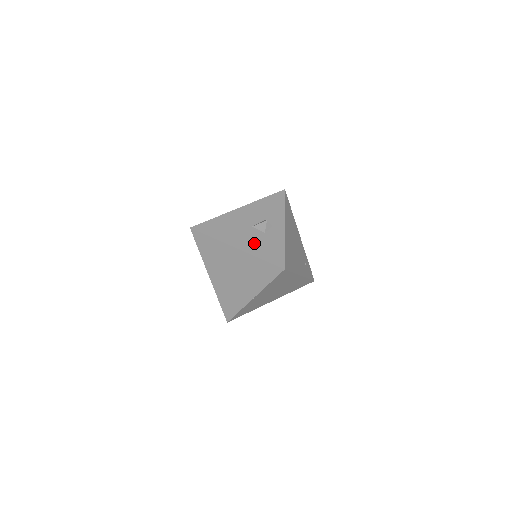
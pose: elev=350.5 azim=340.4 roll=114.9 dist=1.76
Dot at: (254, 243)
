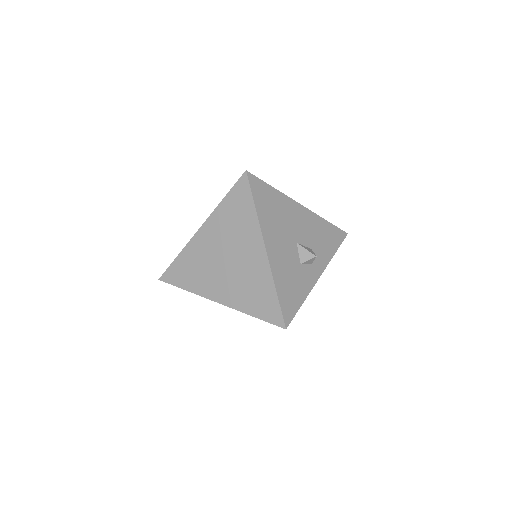
Dot at: (285, 265)
